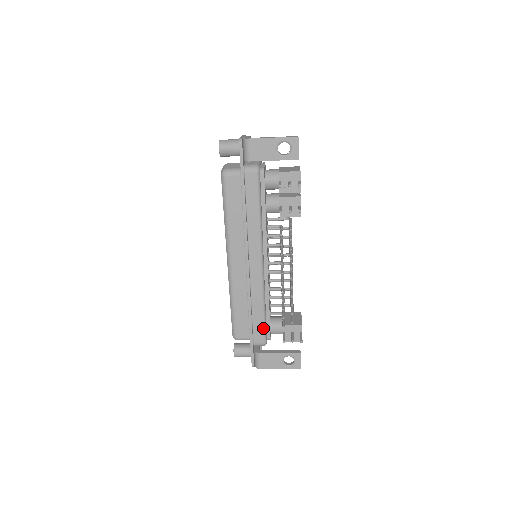
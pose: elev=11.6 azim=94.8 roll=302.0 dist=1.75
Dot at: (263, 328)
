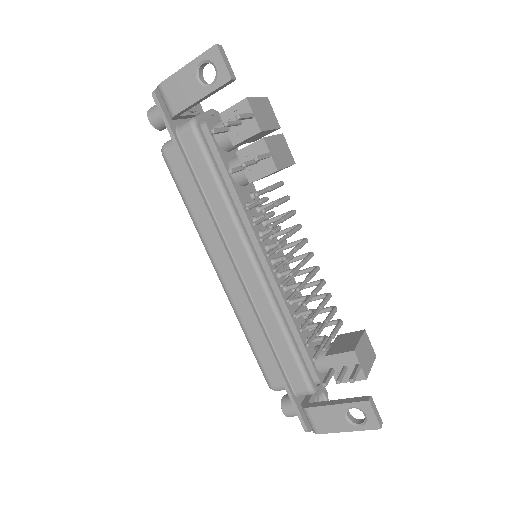
Dot at: (297, 366)
